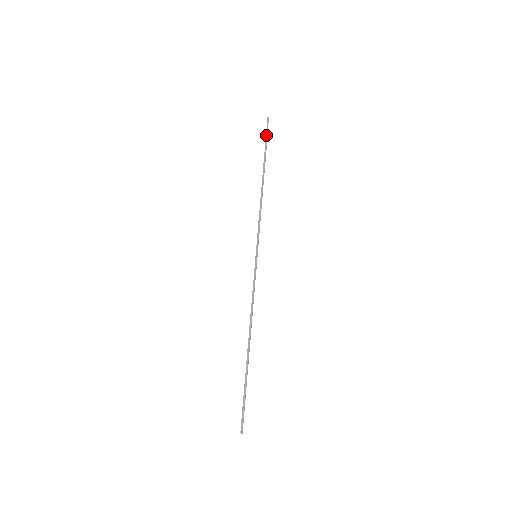
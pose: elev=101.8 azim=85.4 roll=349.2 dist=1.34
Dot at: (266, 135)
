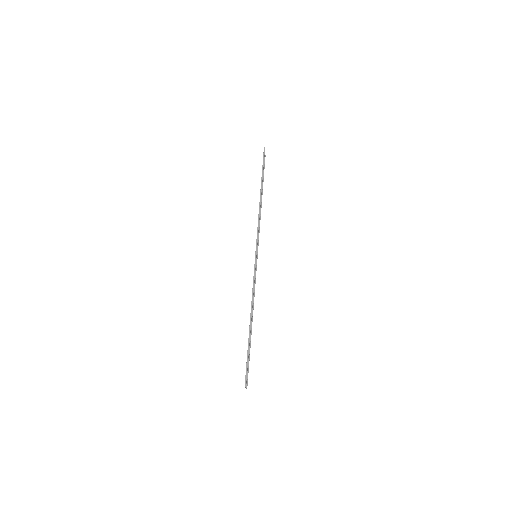
Dot at: (263, 161)
